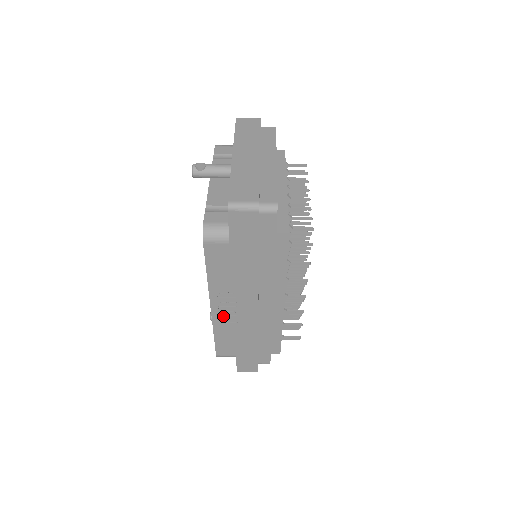
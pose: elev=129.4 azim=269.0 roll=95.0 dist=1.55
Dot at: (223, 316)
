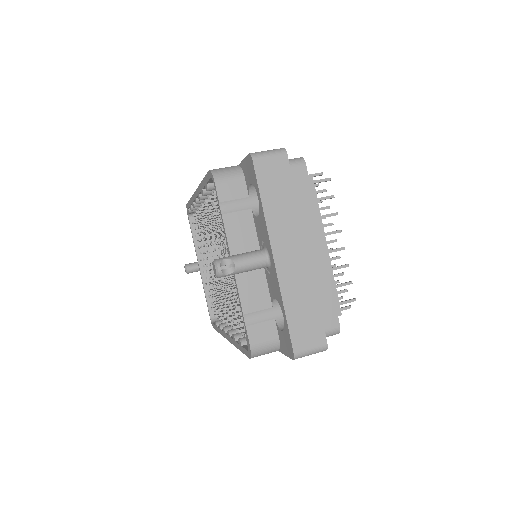
Dot at: occluded
